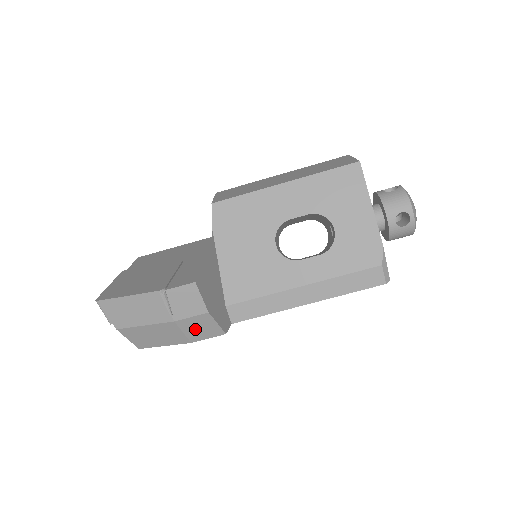
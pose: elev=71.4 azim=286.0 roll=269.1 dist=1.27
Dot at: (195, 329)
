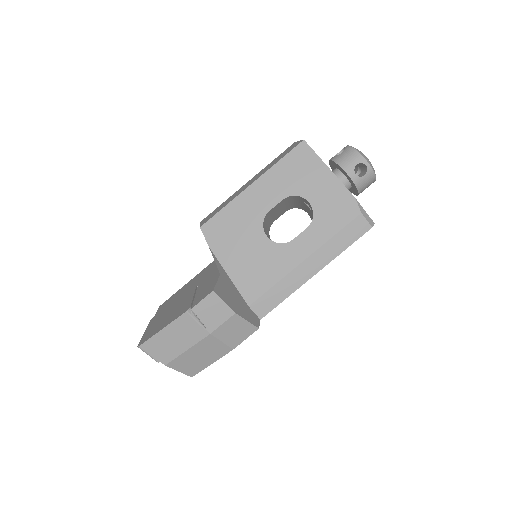
Dot at: (231, 334)
